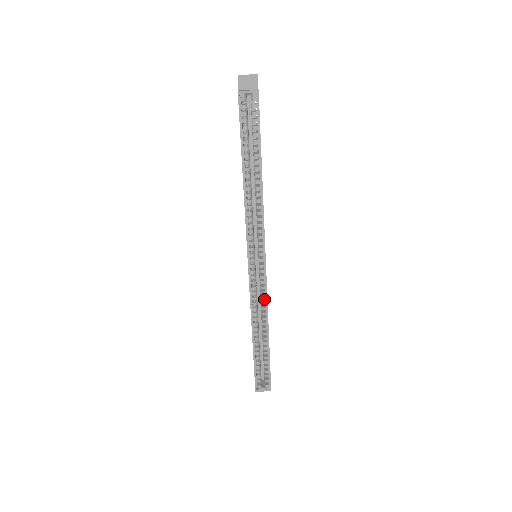
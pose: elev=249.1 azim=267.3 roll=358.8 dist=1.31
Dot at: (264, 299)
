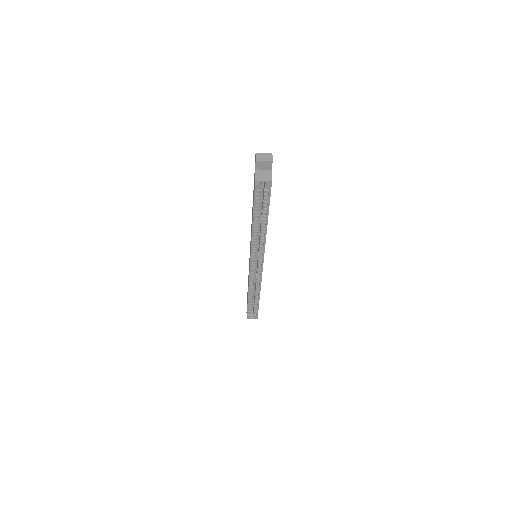
Dot at: (259, 281)
